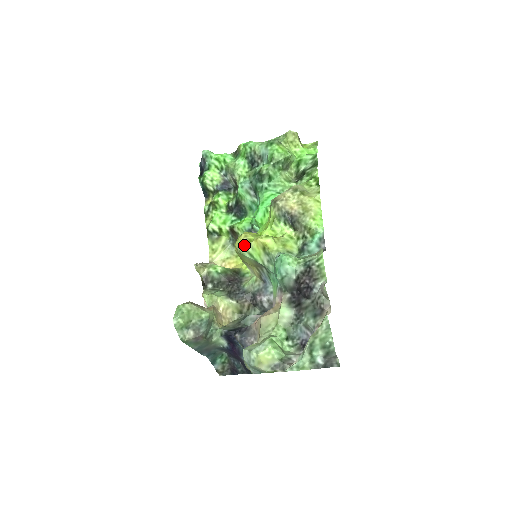
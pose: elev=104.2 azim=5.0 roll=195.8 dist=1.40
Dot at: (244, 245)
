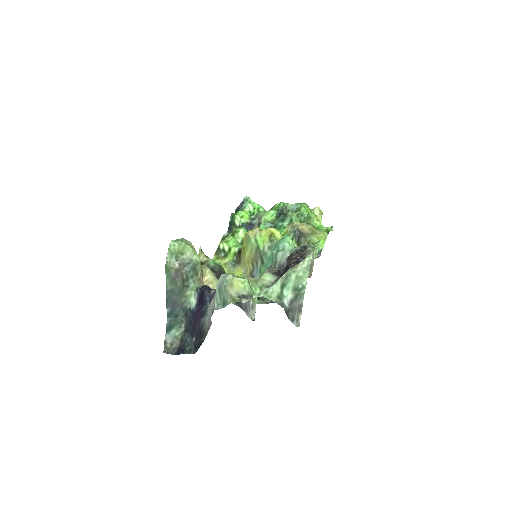
Dot at: (254, 232)
